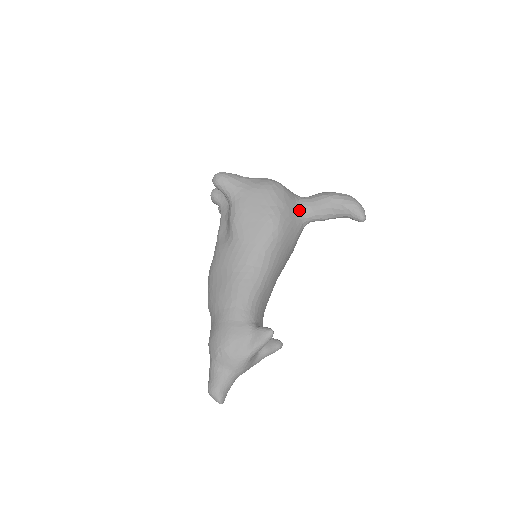
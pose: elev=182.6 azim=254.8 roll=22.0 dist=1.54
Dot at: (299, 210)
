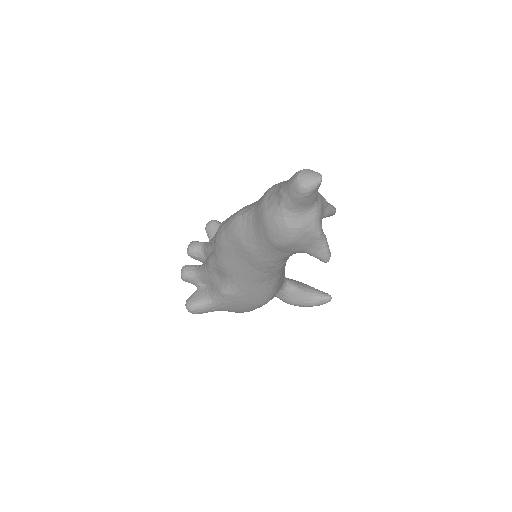
Dot at: occluded
